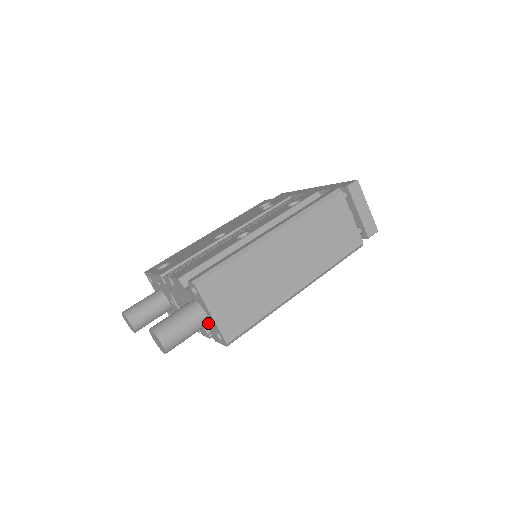
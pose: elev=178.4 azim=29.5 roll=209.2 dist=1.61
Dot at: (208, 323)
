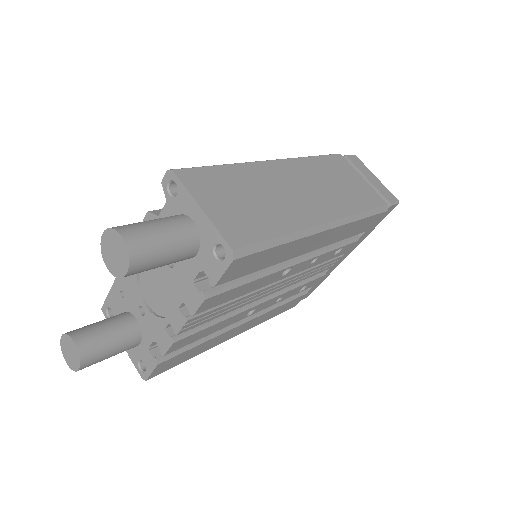
Dot at: (198, 242)
